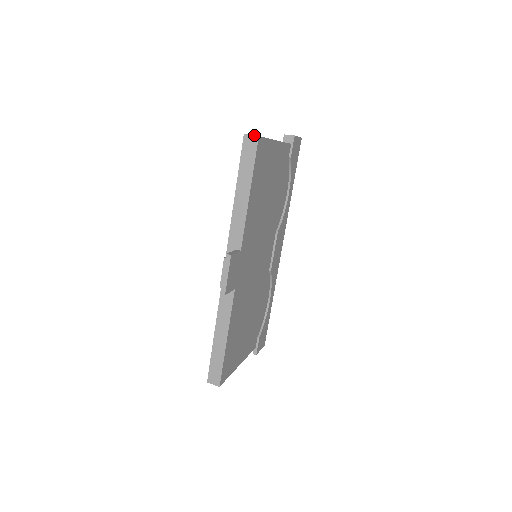
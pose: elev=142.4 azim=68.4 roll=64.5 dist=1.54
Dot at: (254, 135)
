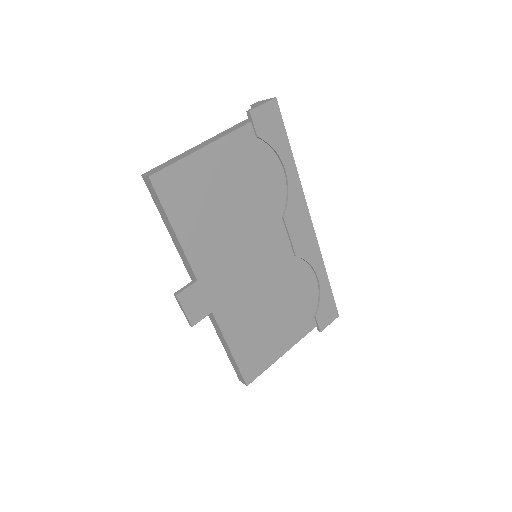
Dot at: (146, 176)
